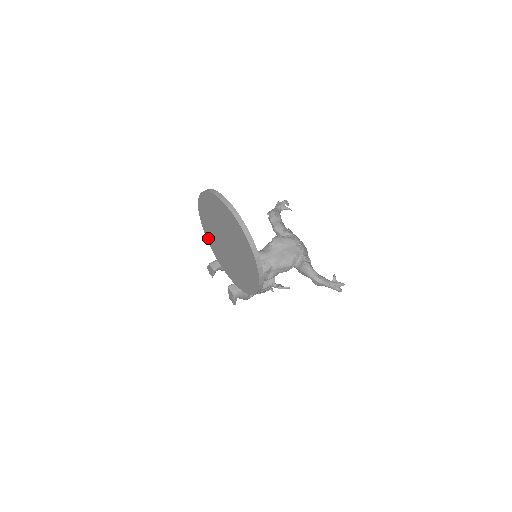
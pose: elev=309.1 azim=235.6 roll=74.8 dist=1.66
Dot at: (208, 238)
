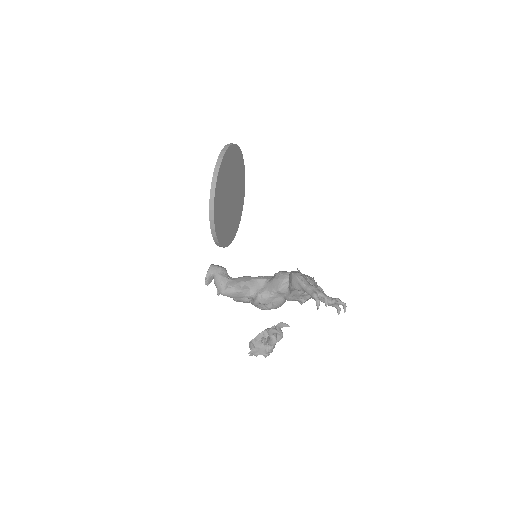
Dot at: occluded
